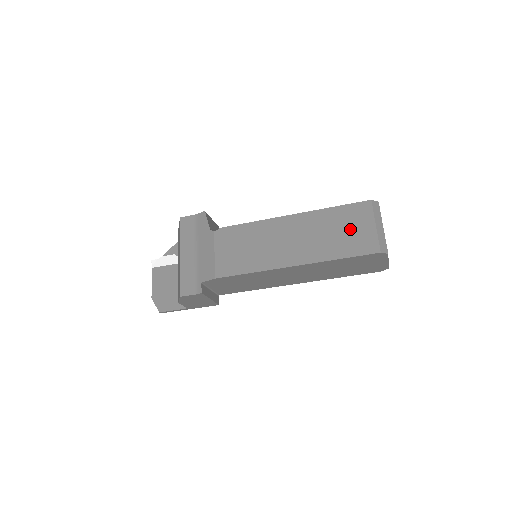
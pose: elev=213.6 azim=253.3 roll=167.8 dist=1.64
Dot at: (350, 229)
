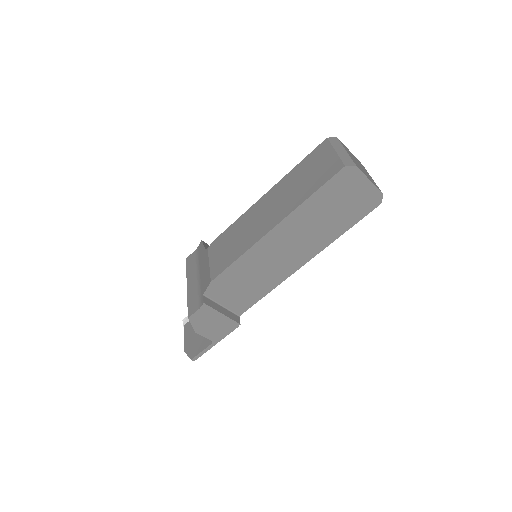
Dot at: (314, 169)
